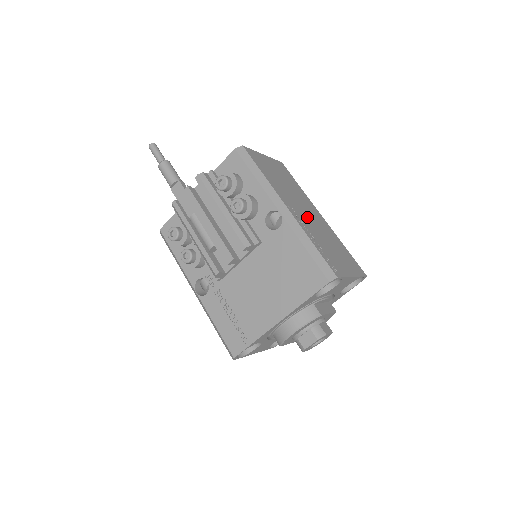
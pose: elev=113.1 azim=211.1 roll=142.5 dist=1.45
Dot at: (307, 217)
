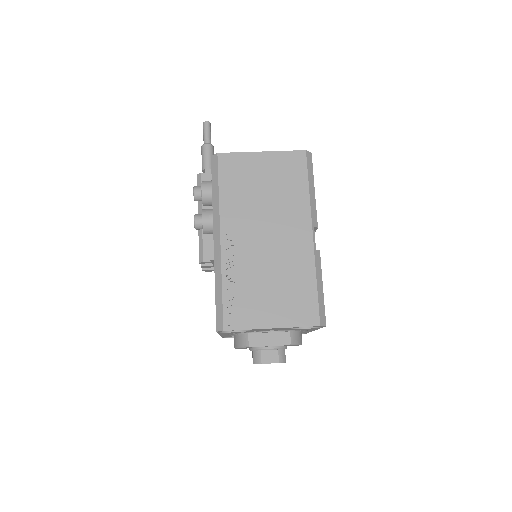
Dot at: (259, 245)
